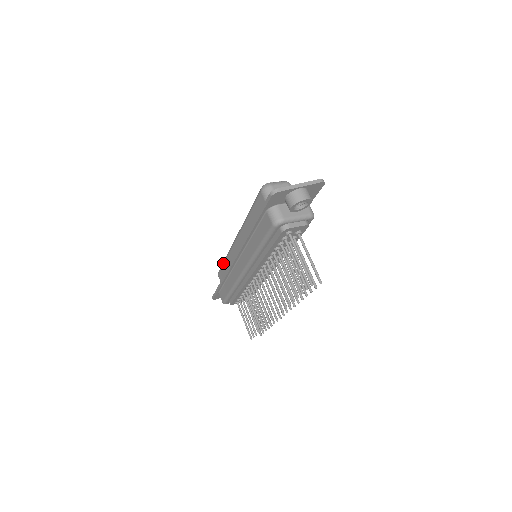
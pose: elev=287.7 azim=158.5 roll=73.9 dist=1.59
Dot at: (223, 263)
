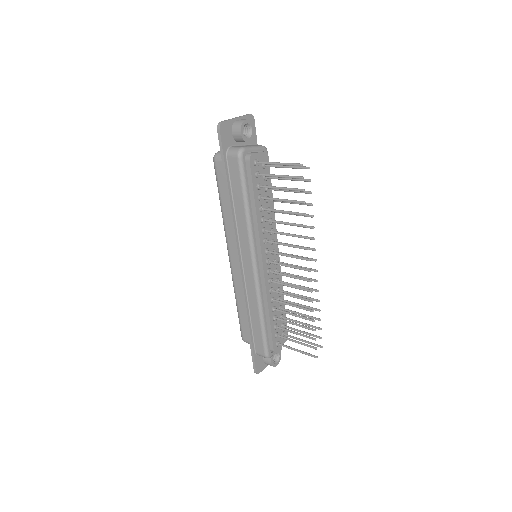
Dot at: (238, 312)
